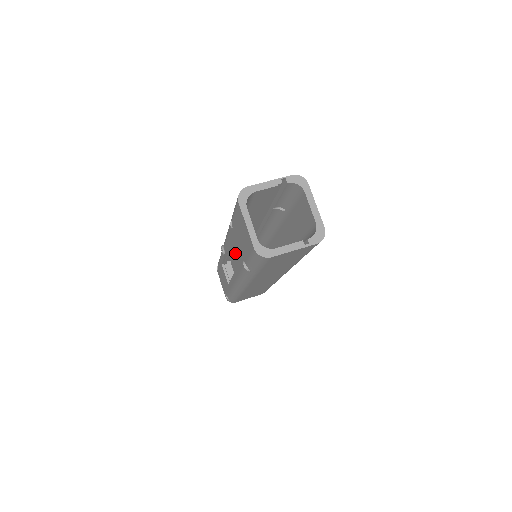
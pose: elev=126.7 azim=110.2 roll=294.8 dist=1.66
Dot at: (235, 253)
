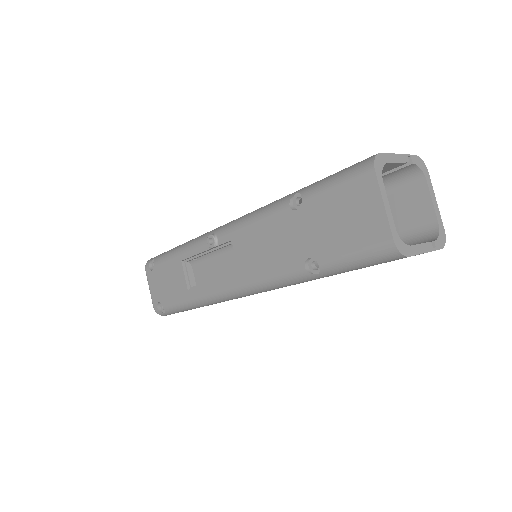
Dot at: (276, 246)
